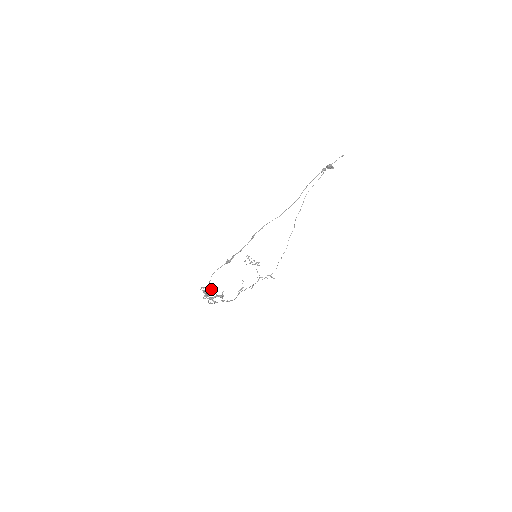
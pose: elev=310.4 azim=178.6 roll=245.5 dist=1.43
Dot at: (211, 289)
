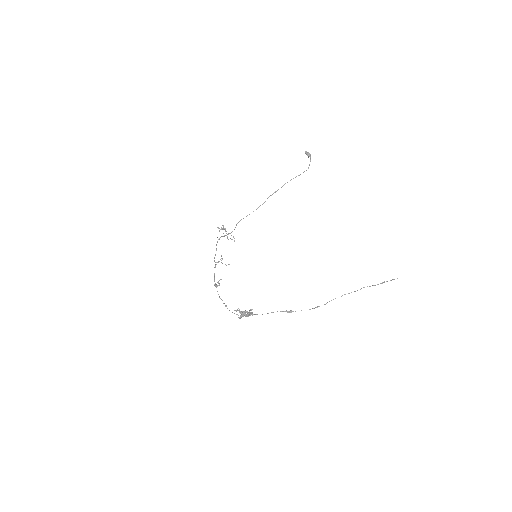
Dot at: (249, 314)
